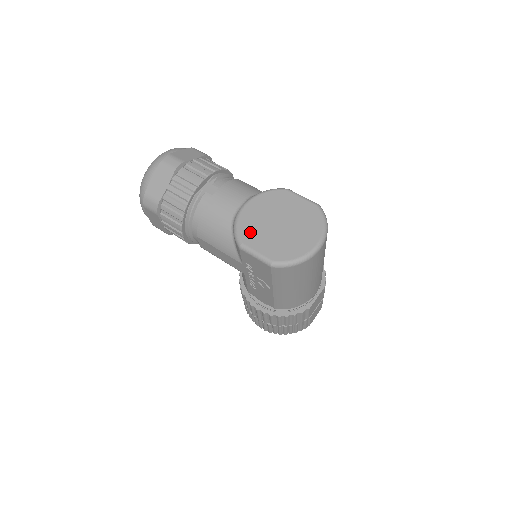
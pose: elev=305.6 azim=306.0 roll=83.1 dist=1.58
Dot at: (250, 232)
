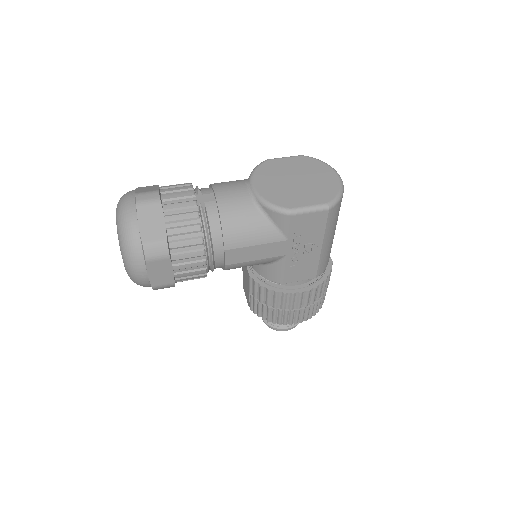
Dot at: (285, 199)
